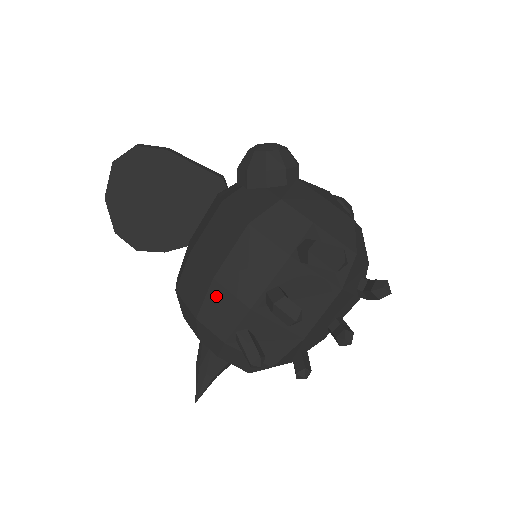
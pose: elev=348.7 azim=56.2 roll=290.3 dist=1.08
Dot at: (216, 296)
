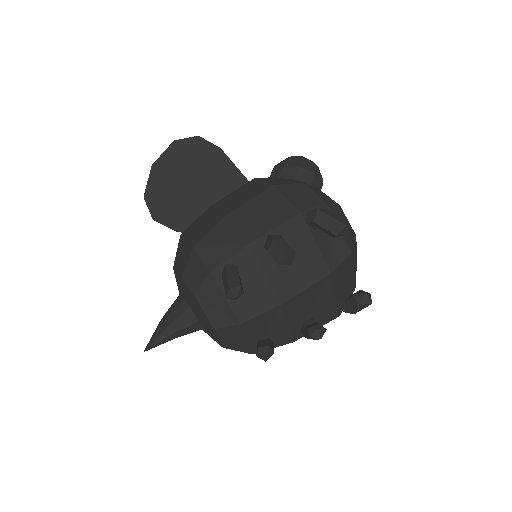
Dot at: (221, 230)
